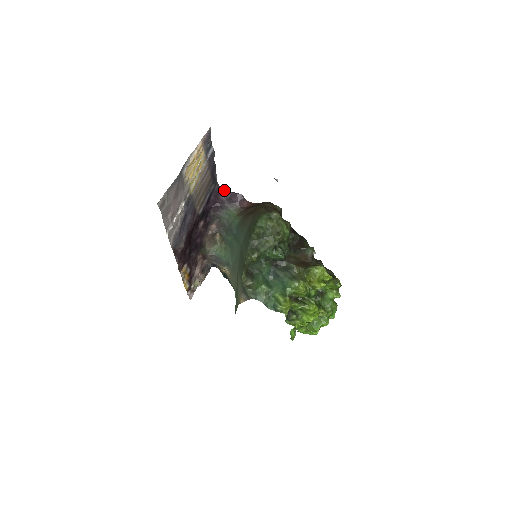
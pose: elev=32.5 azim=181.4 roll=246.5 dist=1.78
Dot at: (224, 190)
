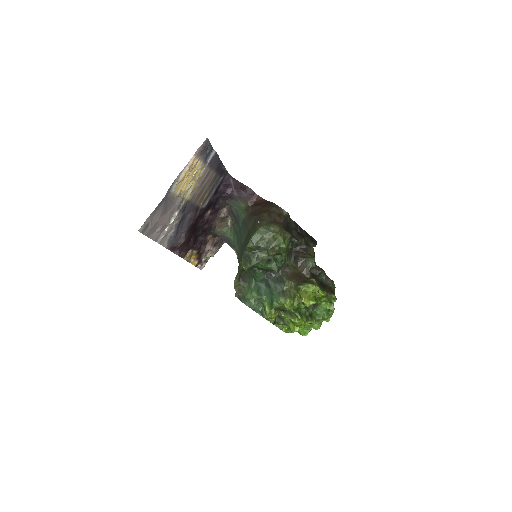
Dot at: (235, 180)
